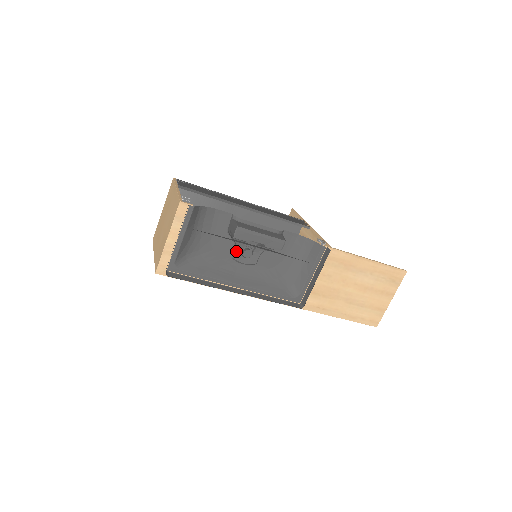
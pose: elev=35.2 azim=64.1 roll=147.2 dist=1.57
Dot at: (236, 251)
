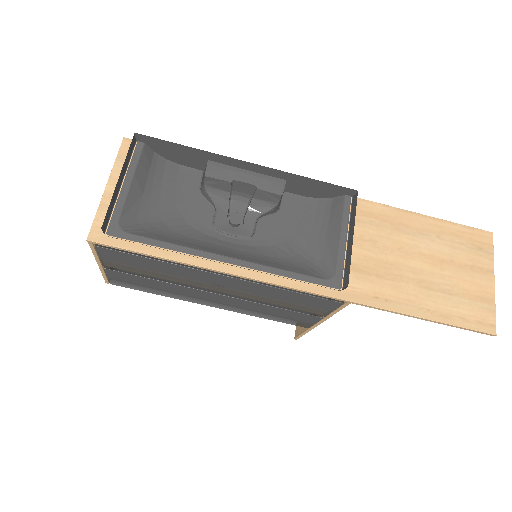
Dot at: (217, 216)
